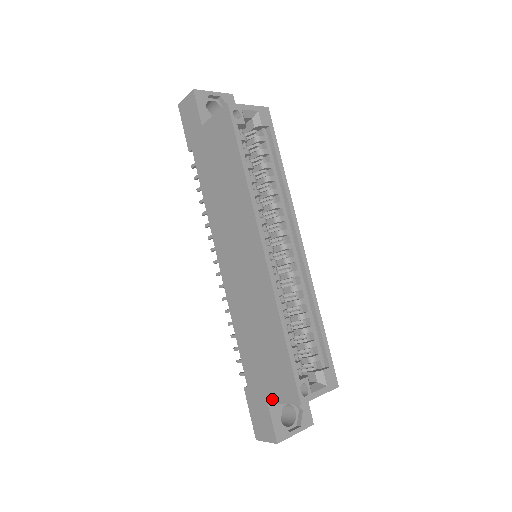
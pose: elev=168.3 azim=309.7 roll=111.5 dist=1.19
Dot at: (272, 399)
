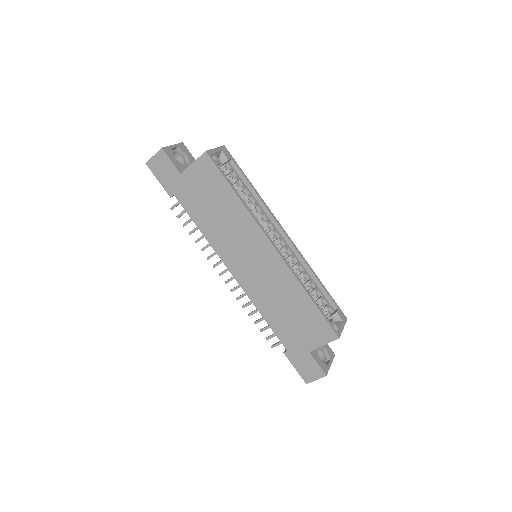
Dot at: (313, 347)
